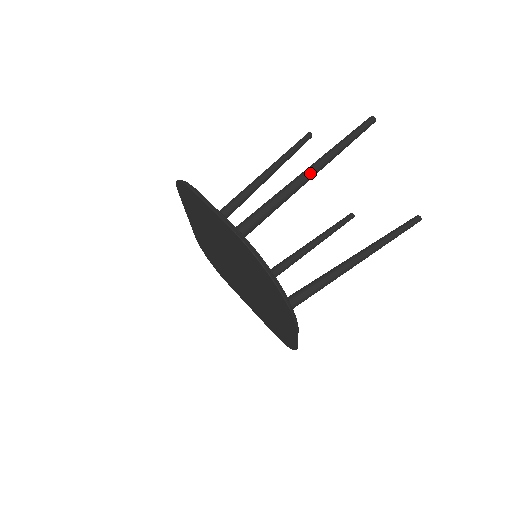
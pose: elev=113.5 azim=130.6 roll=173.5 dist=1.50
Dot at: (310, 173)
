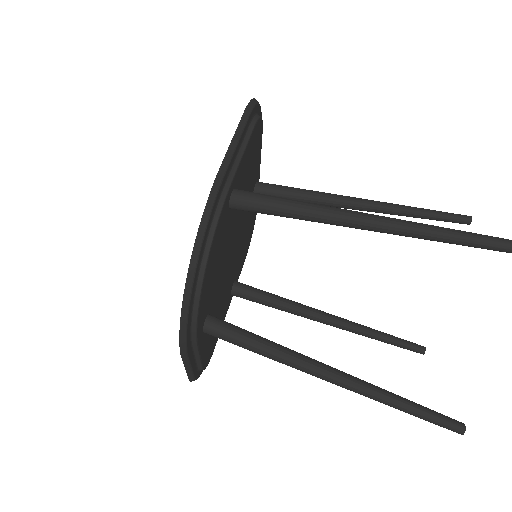
Dot at: (376, 222)
